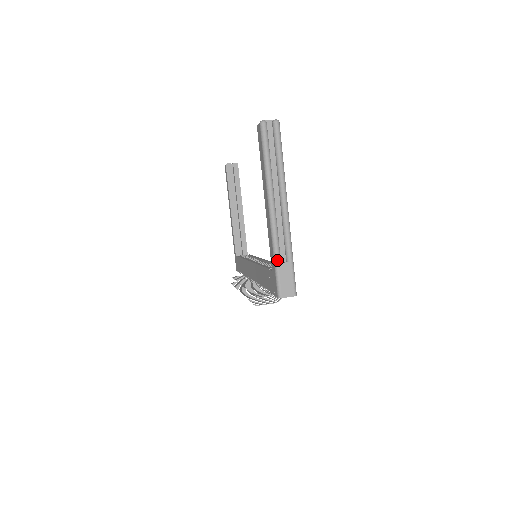
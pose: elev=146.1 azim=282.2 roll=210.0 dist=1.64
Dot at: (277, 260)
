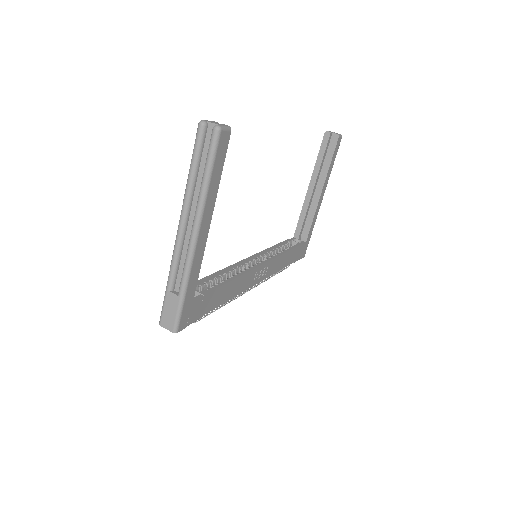
Dot at: (167, 286)
